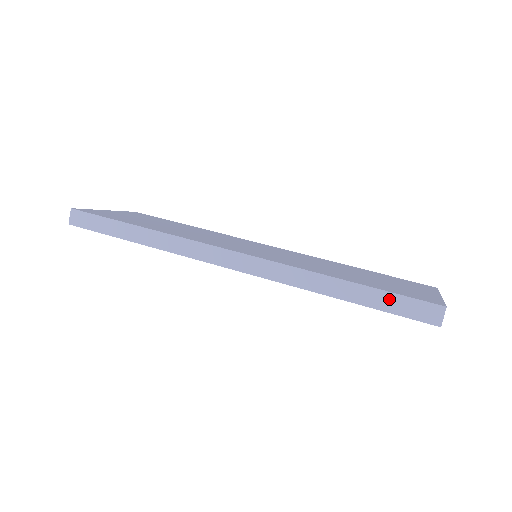
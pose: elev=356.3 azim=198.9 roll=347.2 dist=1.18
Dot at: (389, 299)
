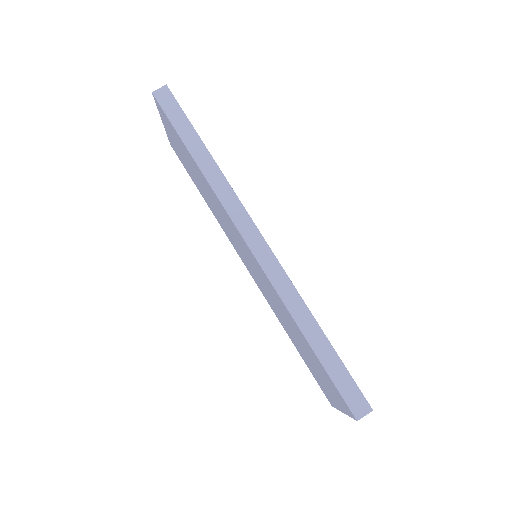
Dot at: (340, 370)
